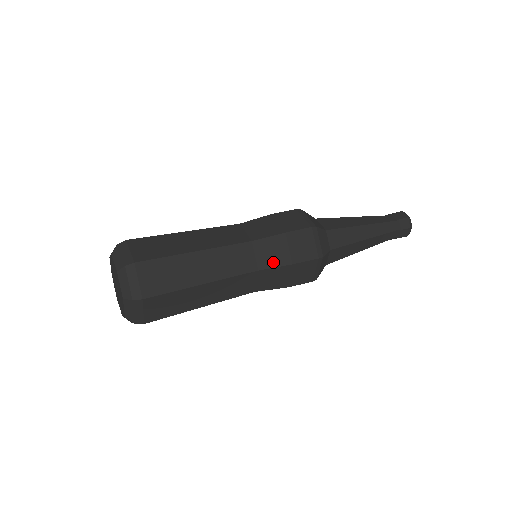
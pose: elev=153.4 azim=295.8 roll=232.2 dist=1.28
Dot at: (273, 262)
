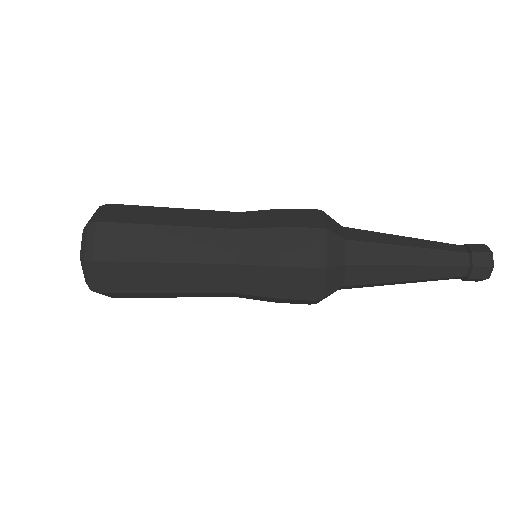
Dot at: (256, 290)
